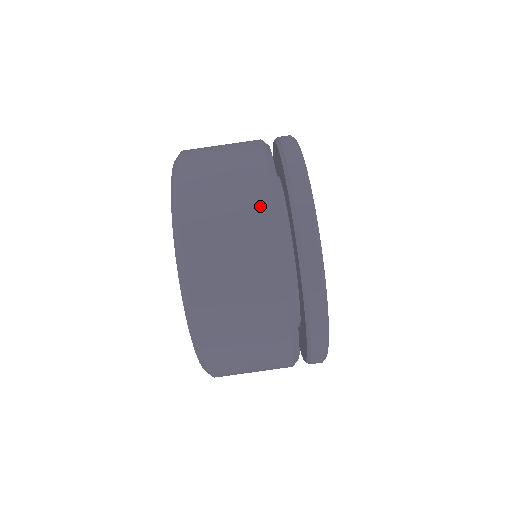
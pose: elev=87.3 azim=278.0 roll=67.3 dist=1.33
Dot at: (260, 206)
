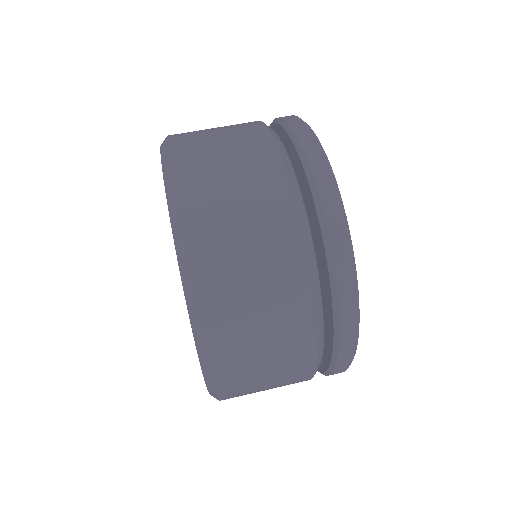
Dot at: (291, 257)
